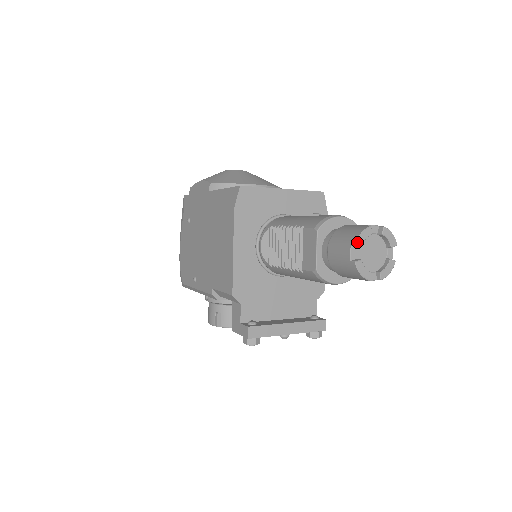
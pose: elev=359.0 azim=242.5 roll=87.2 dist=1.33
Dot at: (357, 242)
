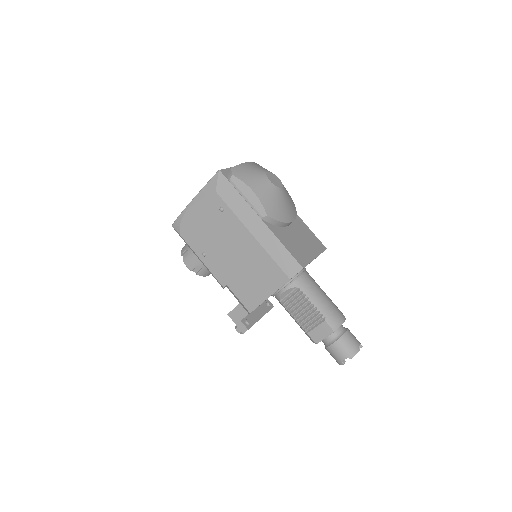
Dot at: occluded
